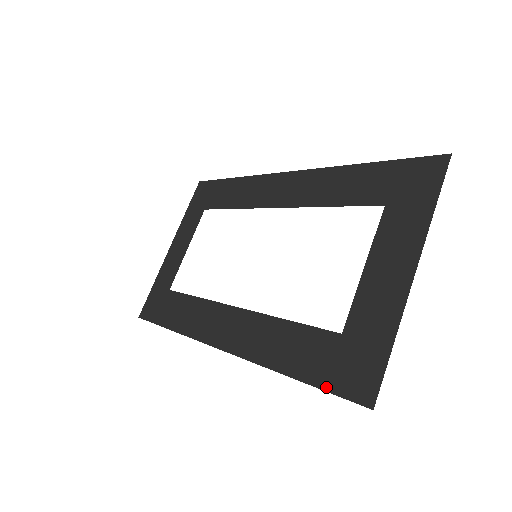
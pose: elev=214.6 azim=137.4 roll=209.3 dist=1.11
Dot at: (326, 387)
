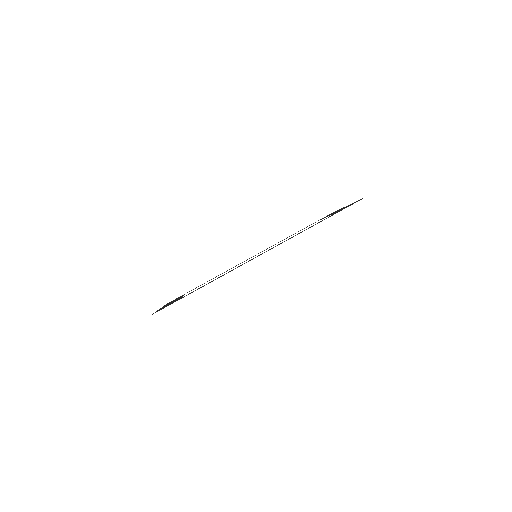
Dot at: occluded
